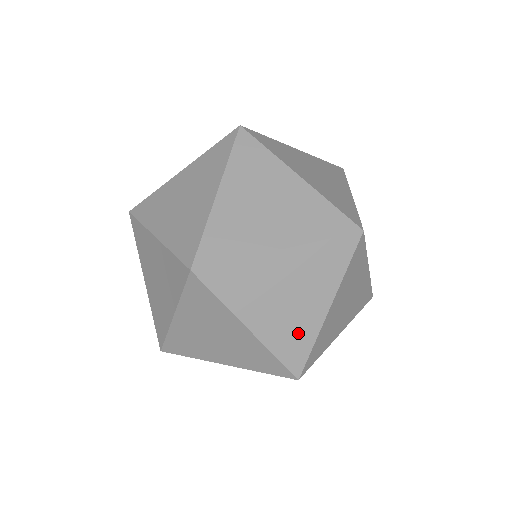
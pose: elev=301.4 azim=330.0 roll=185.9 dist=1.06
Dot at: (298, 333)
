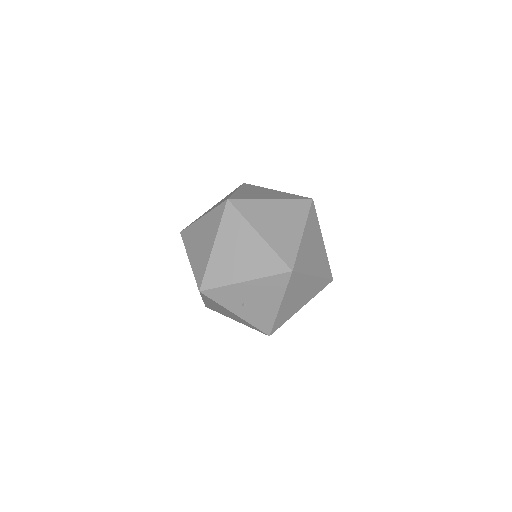
Dot at: (288, 242)
